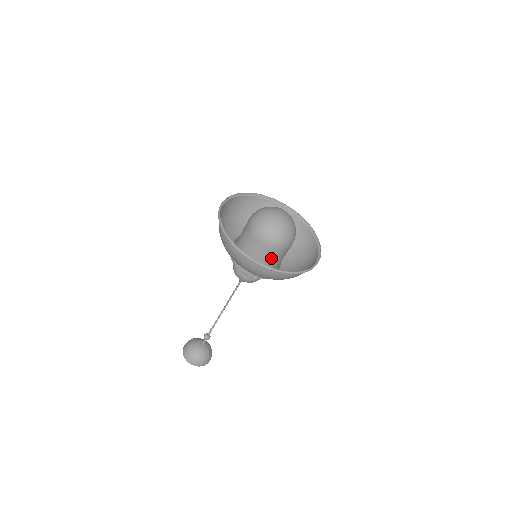
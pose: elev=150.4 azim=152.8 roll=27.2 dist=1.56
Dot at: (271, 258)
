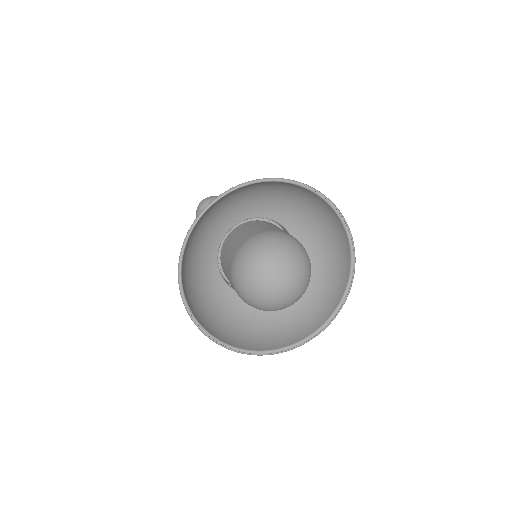
Dot at: occluded
